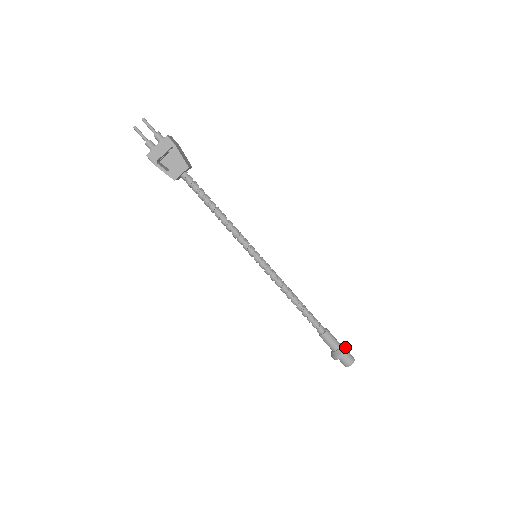
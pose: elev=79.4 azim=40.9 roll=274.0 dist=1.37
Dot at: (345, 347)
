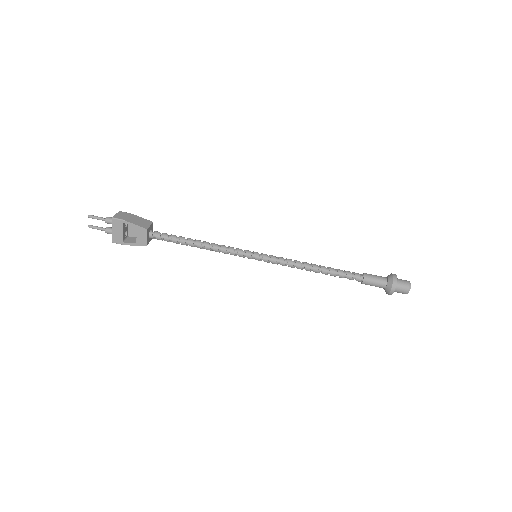
Dot at: (392, 280)
